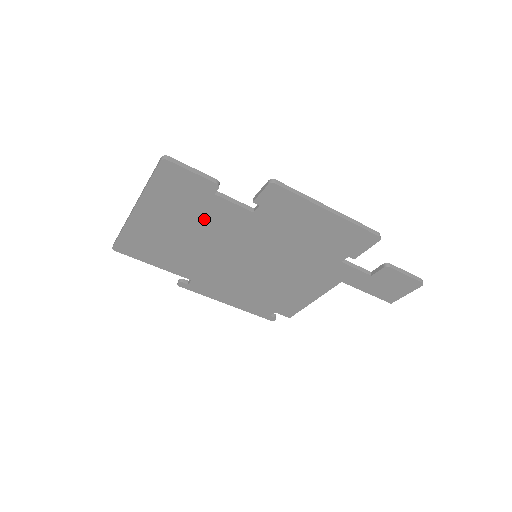
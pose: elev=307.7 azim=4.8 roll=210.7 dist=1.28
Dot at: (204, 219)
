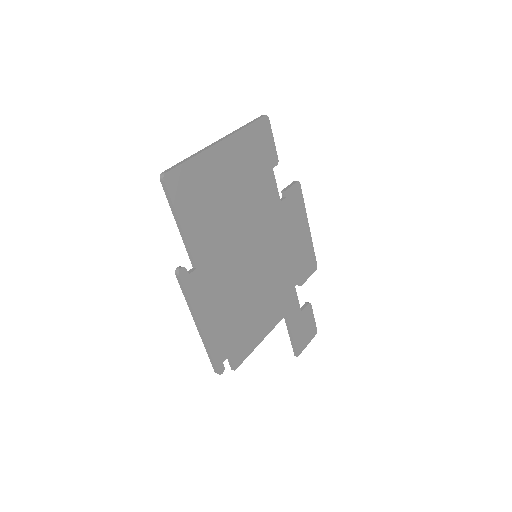
Dot at: (254, 188)
